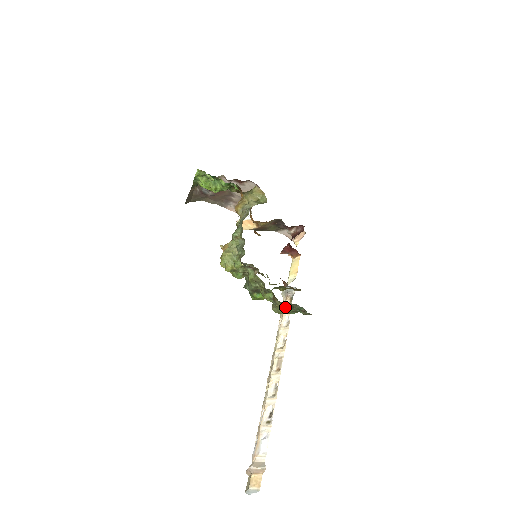
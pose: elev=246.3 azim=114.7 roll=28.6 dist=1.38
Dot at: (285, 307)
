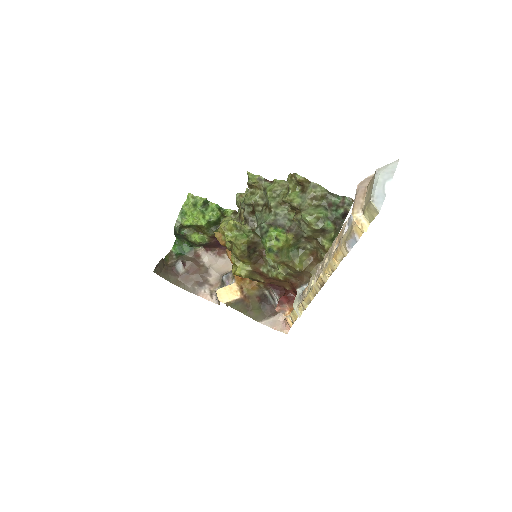
Dot at: (318, 206)
